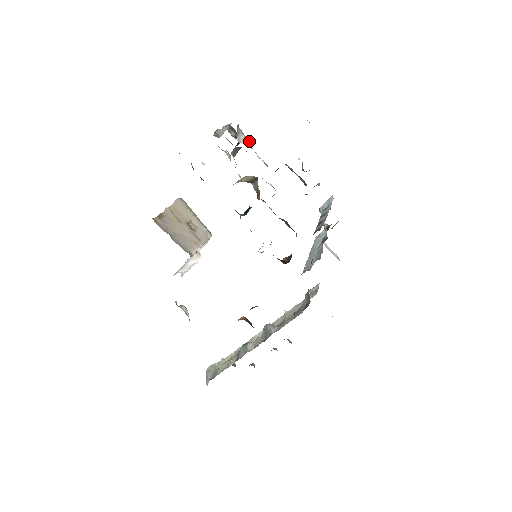
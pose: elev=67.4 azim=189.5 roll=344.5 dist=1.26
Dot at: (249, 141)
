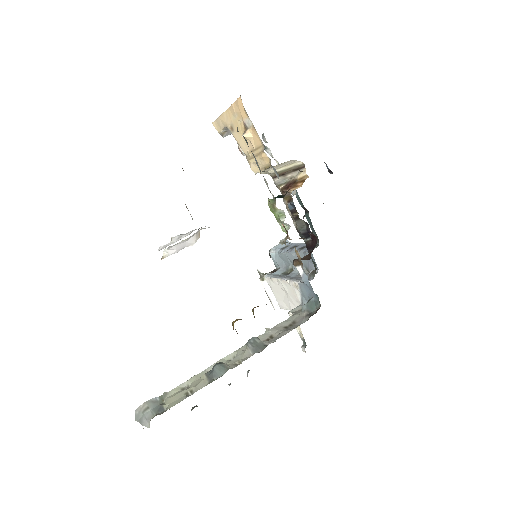
Dot at: occluded
